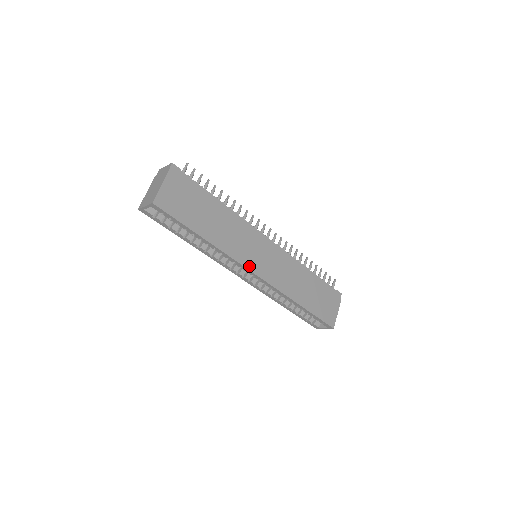
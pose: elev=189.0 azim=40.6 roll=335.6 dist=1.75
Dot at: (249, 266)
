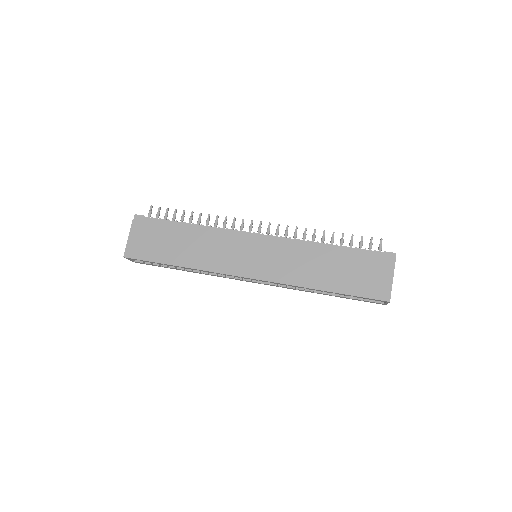
Dot at: (237, 272)
